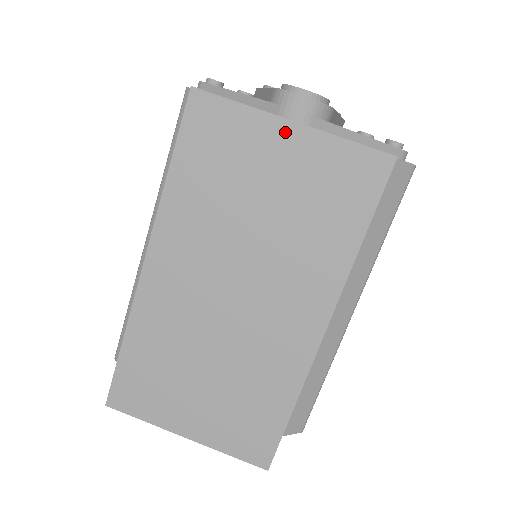
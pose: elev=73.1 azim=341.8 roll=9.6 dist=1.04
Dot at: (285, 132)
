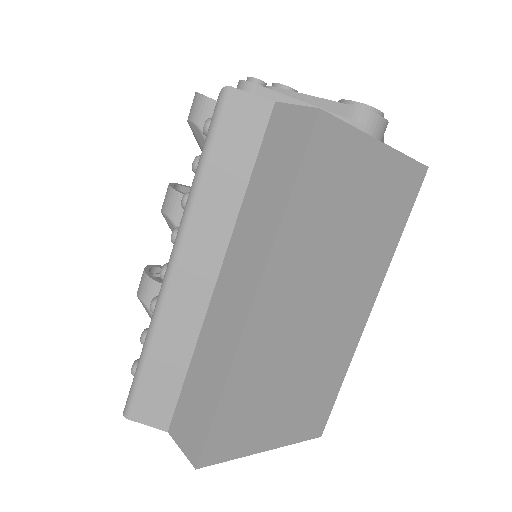
Dot at: (377, 153)
